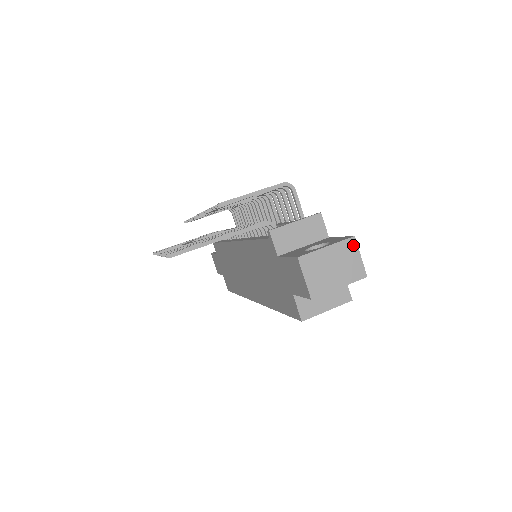
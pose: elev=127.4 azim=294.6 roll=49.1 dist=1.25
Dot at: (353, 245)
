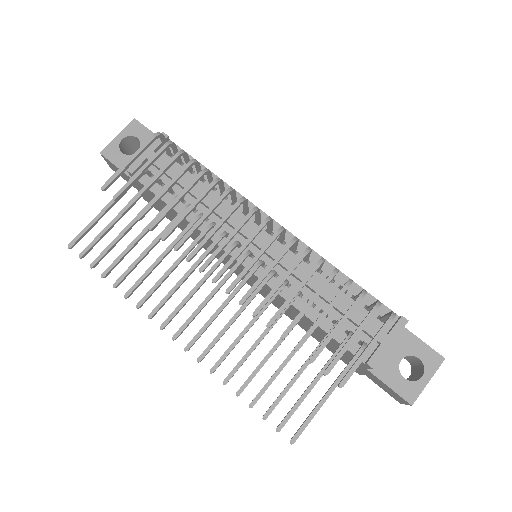
Dot at: (440, 362)
